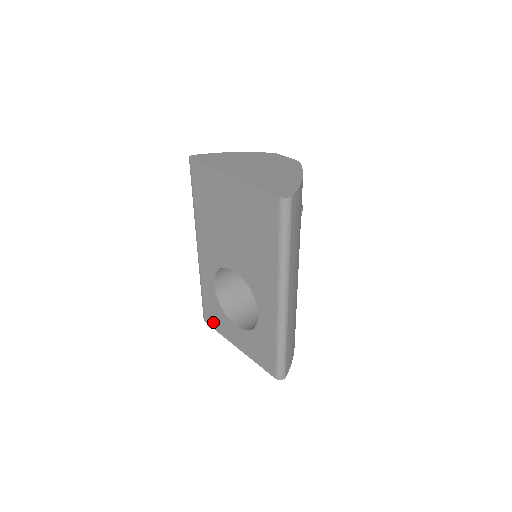
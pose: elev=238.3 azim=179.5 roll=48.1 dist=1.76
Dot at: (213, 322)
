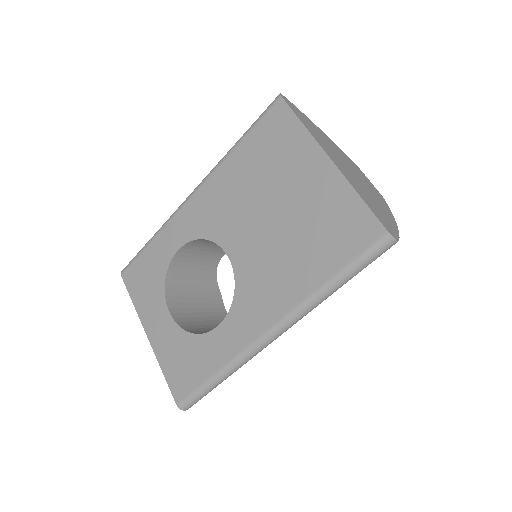
Dot at: (135, 285)
